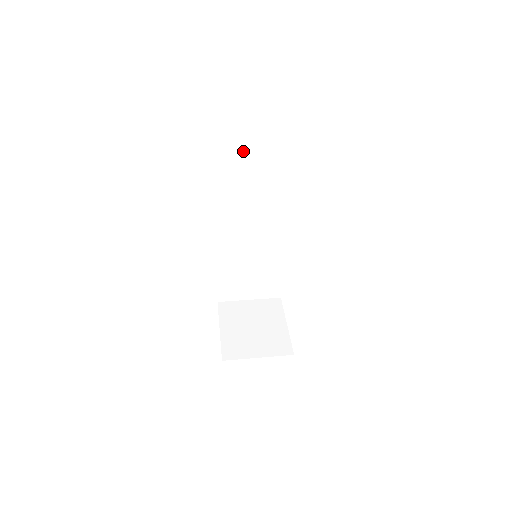
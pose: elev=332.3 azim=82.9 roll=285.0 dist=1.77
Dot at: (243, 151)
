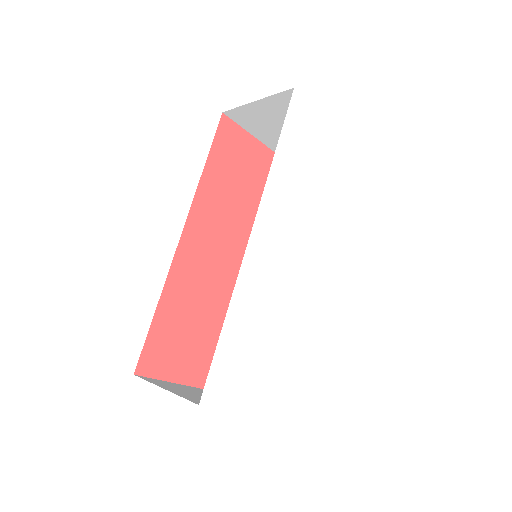
Dot at: occluded
